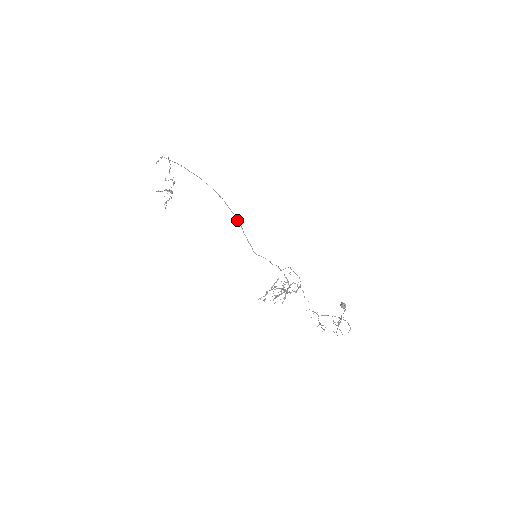
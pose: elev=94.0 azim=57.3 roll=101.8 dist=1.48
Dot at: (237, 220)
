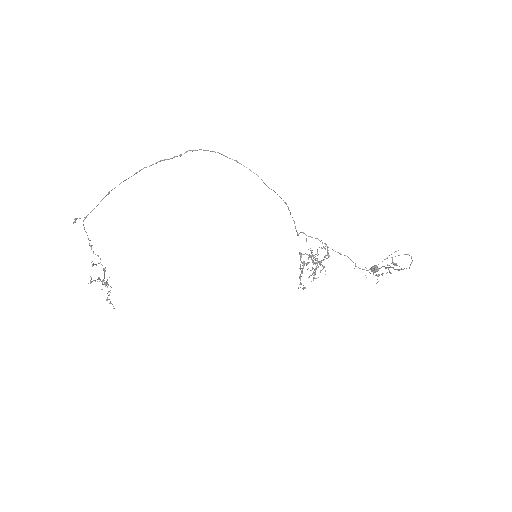
Dot at: (222, 154)
